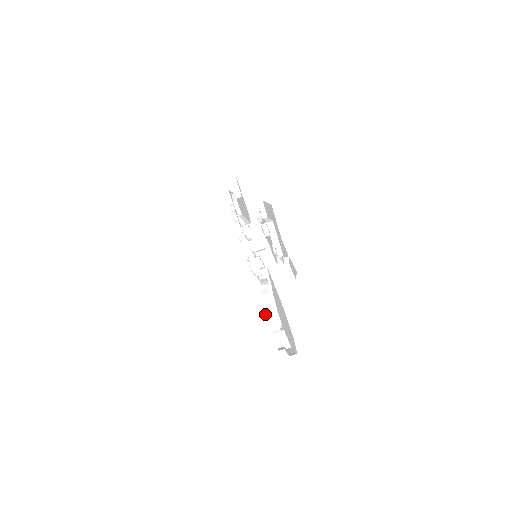
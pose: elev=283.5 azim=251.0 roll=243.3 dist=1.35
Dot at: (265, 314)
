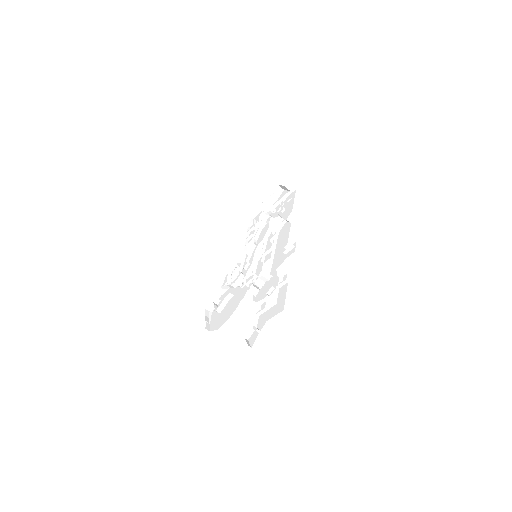
Dot at: (222, 286)
